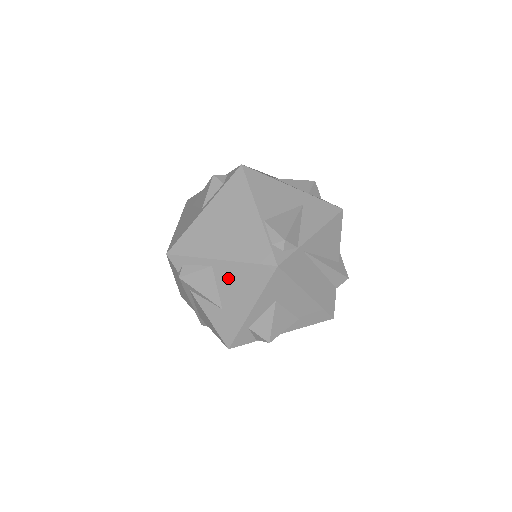
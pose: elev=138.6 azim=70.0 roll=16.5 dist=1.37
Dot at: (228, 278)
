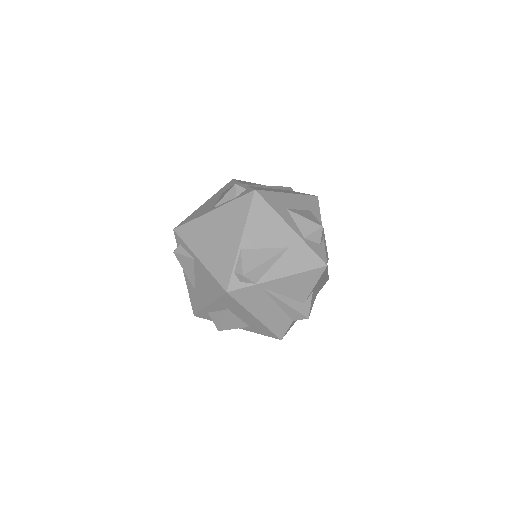
Dot at: (201, 274)
